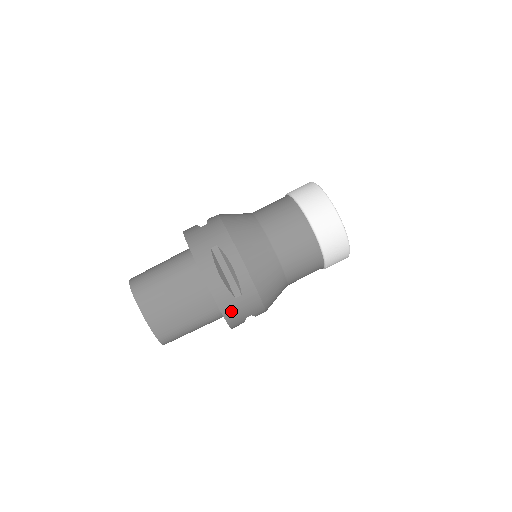
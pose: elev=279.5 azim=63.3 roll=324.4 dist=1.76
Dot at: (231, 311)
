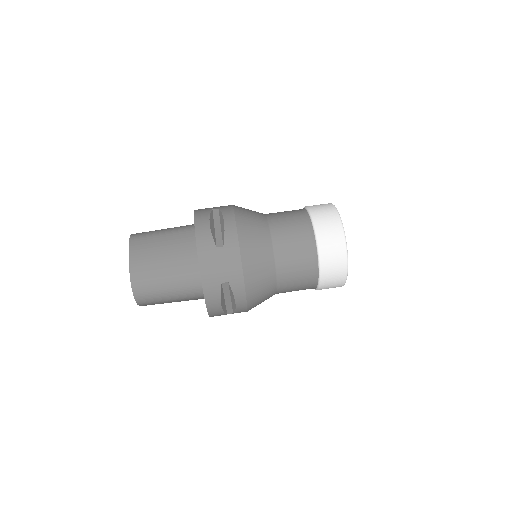
Dot at: (208, 261)
